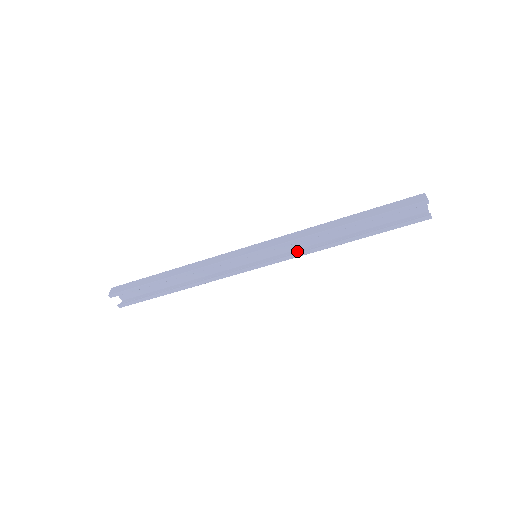
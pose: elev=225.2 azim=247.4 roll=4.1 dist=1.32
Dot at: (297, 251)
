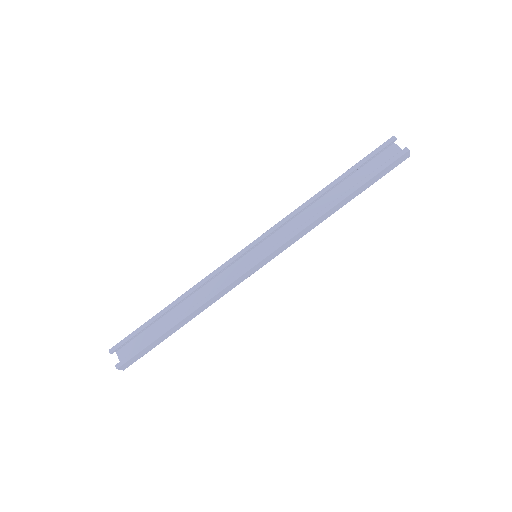
Dot at: (296, 239)
